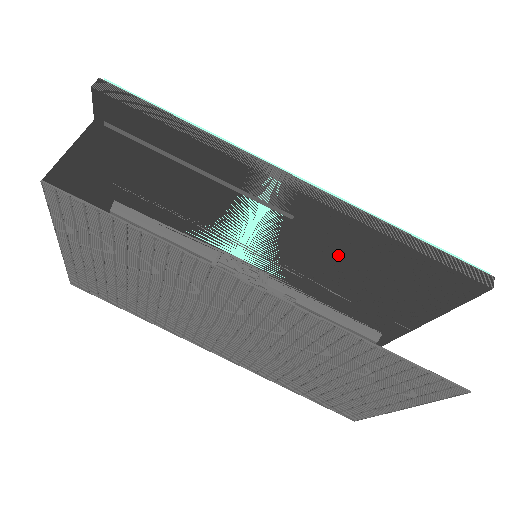
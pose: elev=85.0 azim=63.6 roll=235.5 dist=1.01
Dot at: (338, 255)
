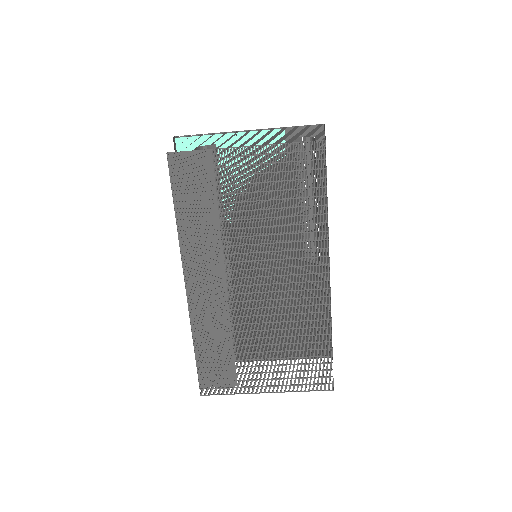
Dot at: (293, 292)
